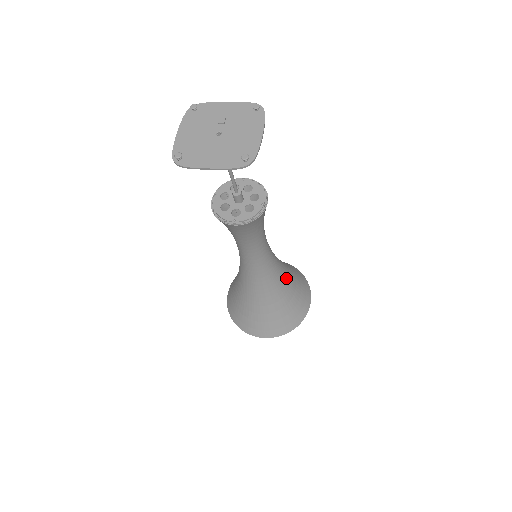
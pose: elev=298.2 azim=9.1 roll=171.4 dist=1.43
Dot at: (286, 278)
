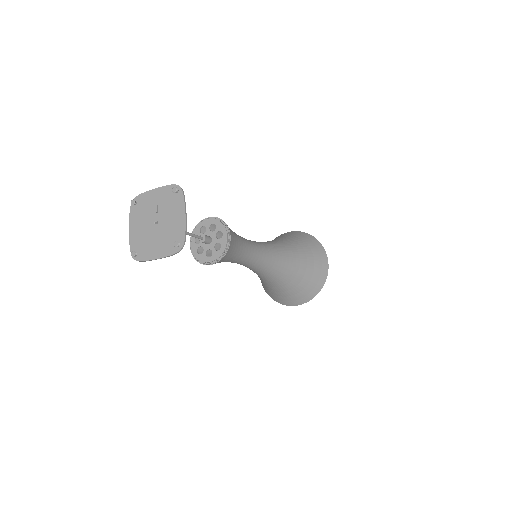
Dot at: (293, 259)
